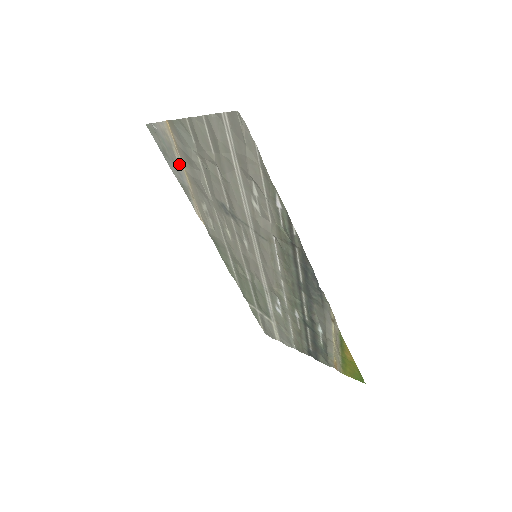
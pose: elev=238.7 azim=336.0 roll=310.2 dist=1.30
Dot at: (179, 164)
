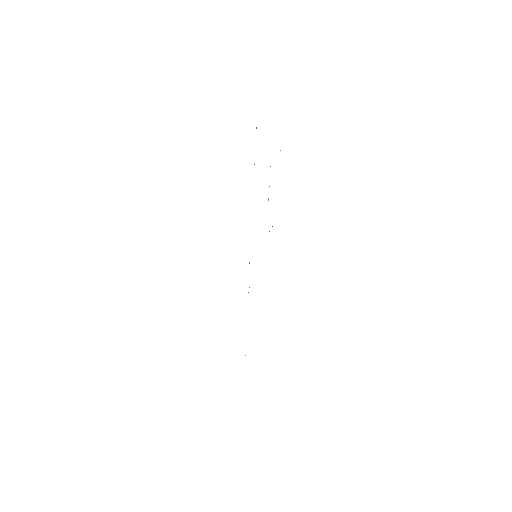
Dot at: occluded
